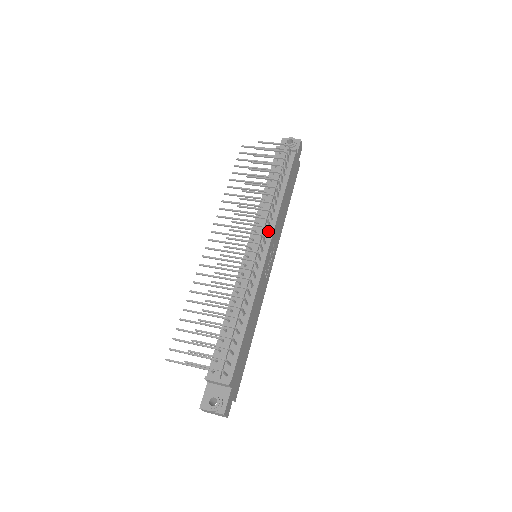
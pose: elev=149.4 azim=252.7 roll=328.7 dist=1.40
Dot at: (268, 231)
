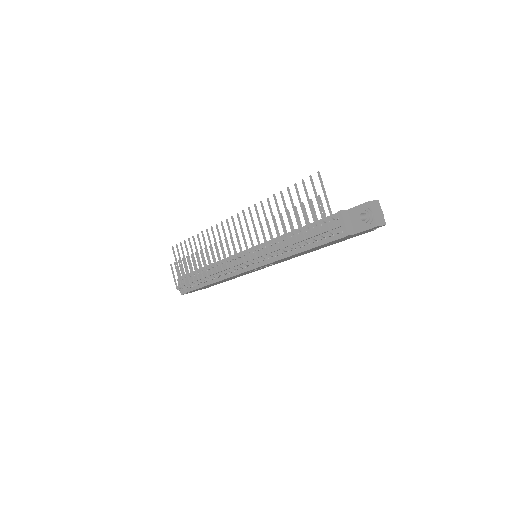
Dot at: (265, 260)
